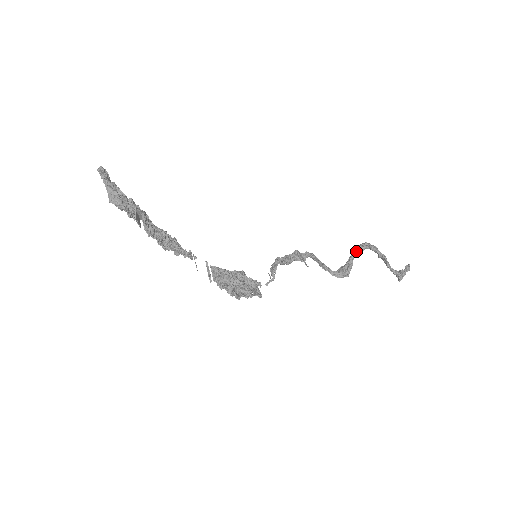
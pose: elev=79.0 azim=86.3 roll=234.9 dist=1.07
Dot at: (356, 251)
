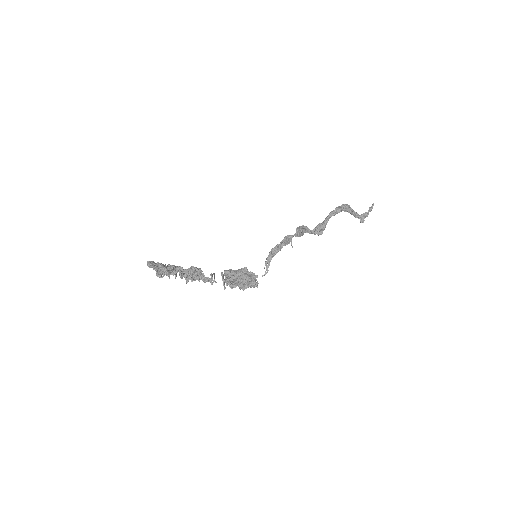
Dot at: (332, 214)
